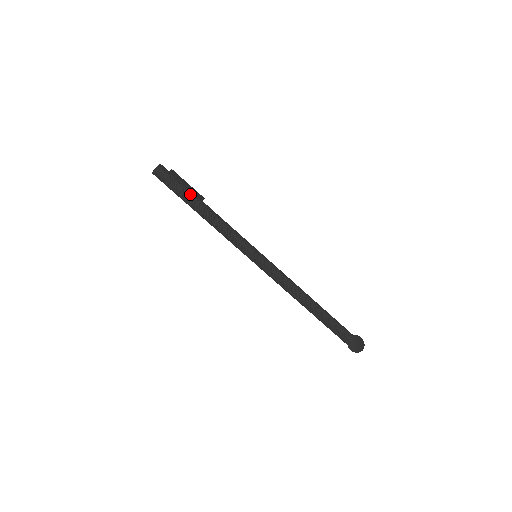
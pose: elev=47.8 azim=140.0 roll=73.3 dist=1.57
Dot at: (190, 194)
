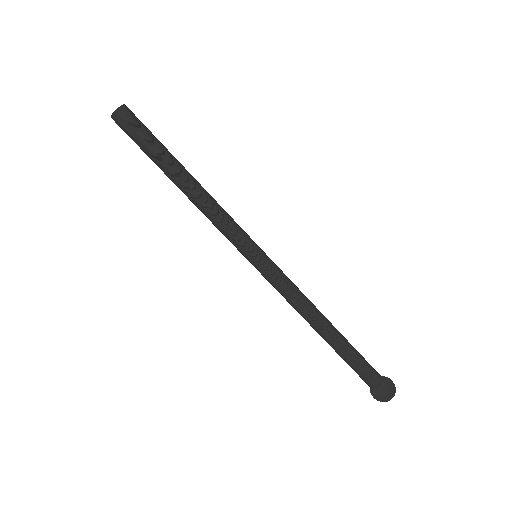
Dot at: (169, 153)
